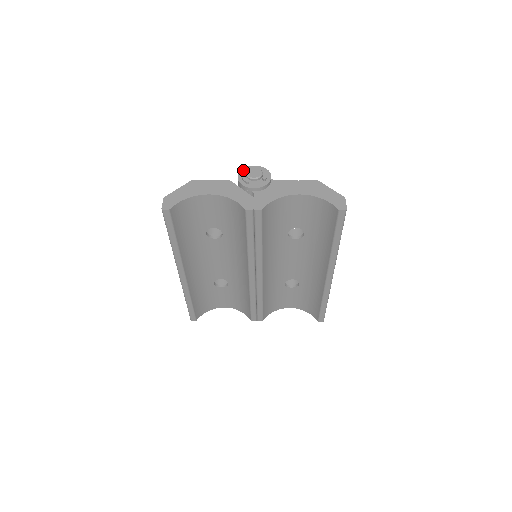
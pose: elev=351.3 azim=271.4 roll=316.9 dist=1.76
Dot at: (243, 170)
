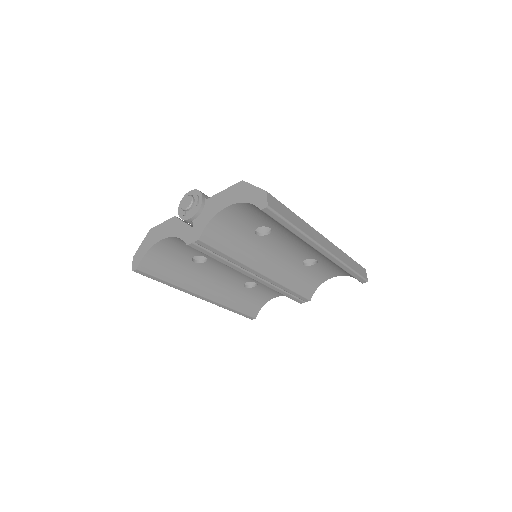
Dot at: (181, 201)
